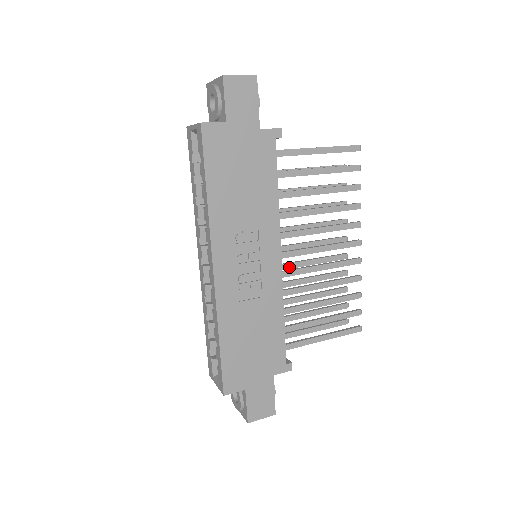
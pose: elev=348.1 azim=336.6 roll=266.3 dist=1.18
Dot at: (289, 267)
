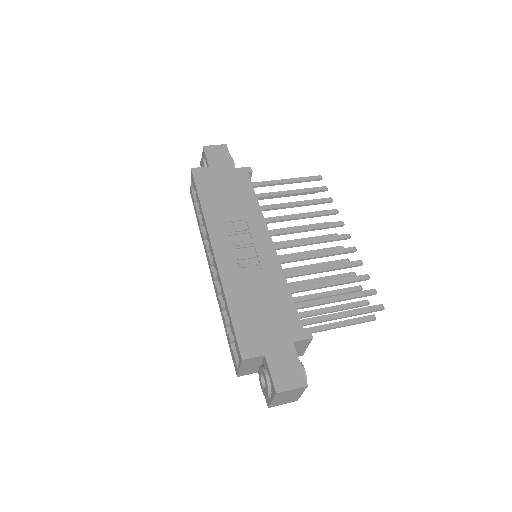
Dot at: (293, 270)
